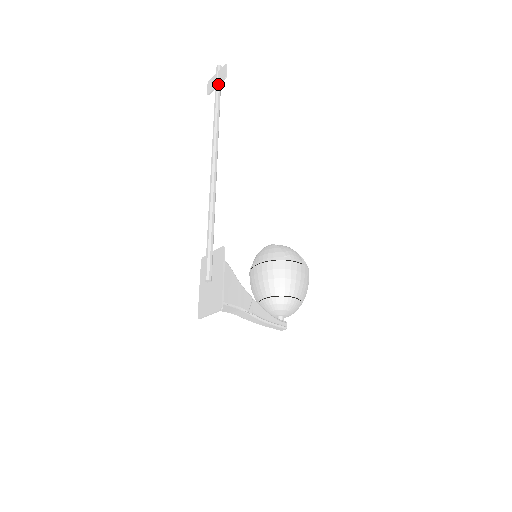
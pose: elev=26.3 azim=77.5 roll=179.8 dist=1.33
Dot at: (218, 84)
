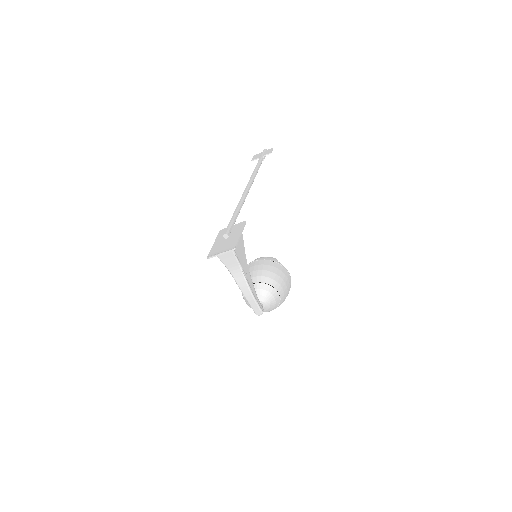
Dot at: (263, 155)
